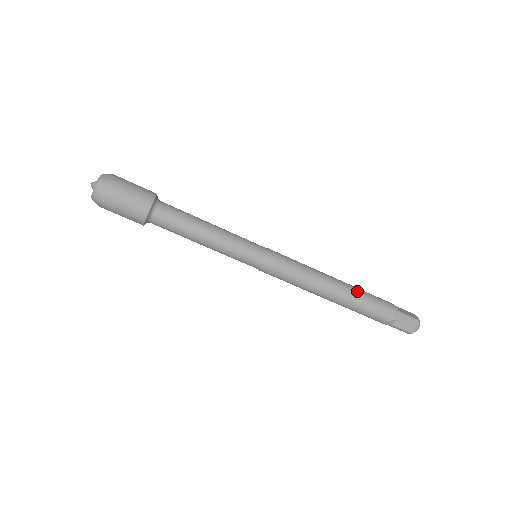
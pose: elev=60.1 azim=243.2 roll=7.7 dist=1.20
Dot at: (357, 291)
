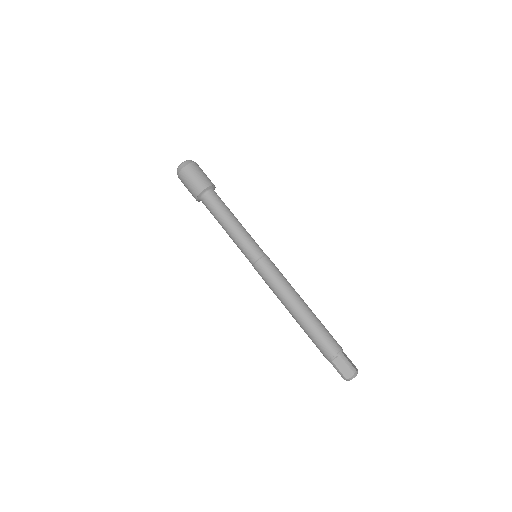
Dot at: (316, 318)
